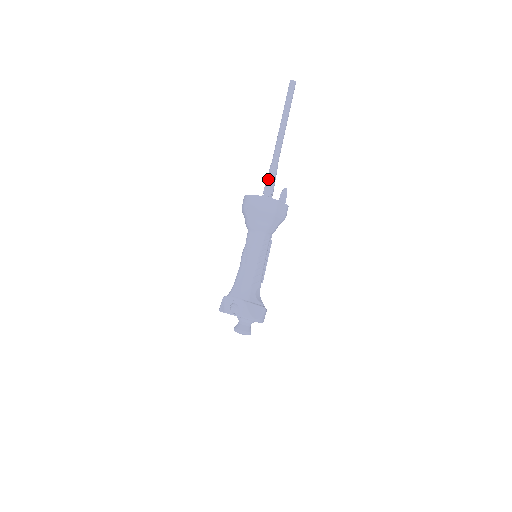
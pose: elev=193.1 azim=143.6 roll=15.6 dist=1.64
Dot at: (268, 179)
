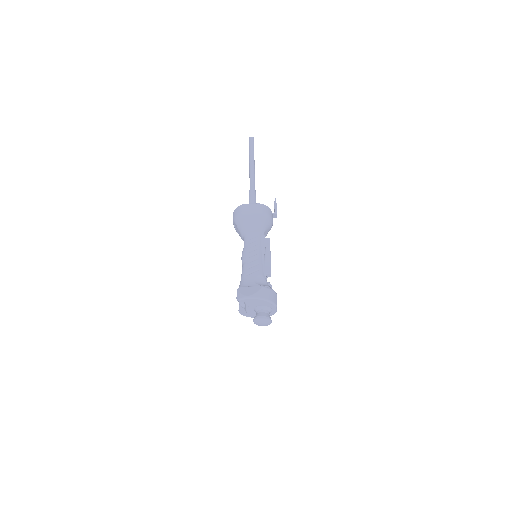
Dot at: occluded
